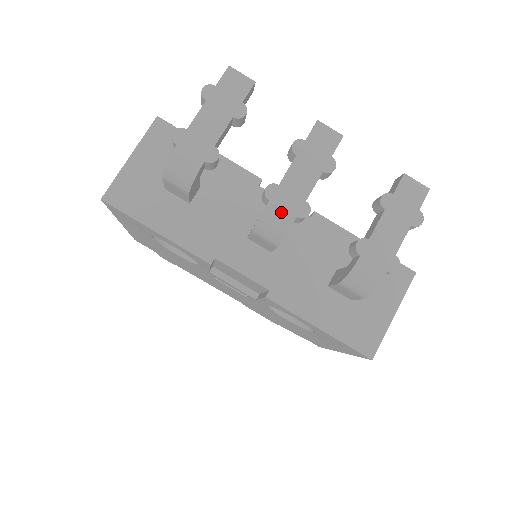
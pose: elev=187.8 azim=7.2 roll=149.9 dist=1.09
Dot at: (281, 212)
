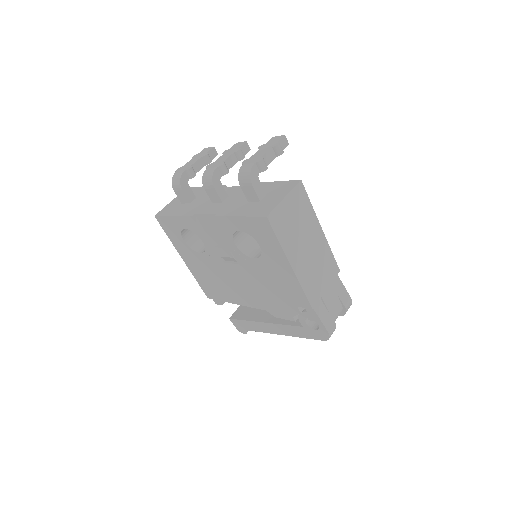
Dot at: (211, 169)
